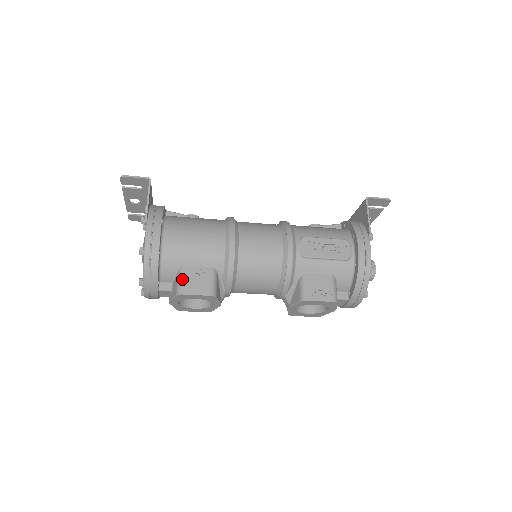
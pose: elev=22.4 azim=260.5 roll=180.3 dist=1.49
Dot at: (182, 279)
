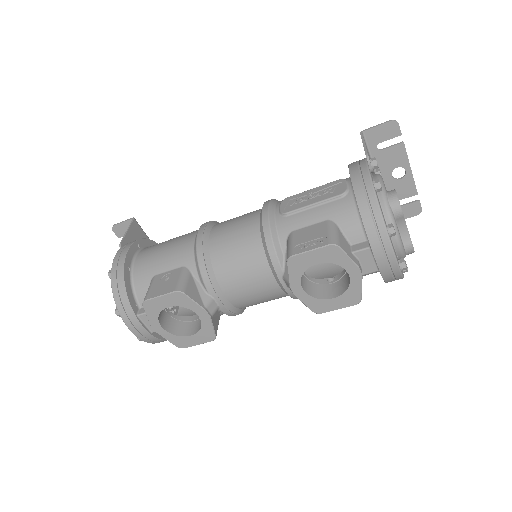
Dot at: (149, 288)
